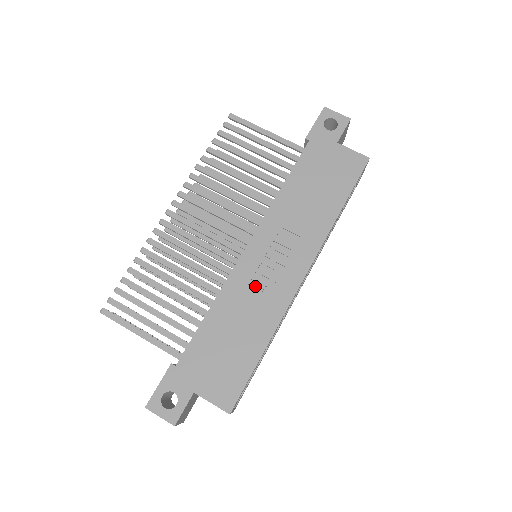
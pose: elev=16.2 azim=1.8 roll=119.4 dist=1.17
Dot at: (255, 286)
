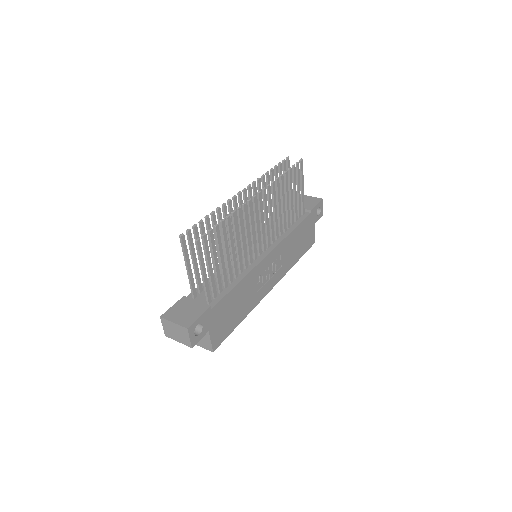
Dot at: (257, 281)
